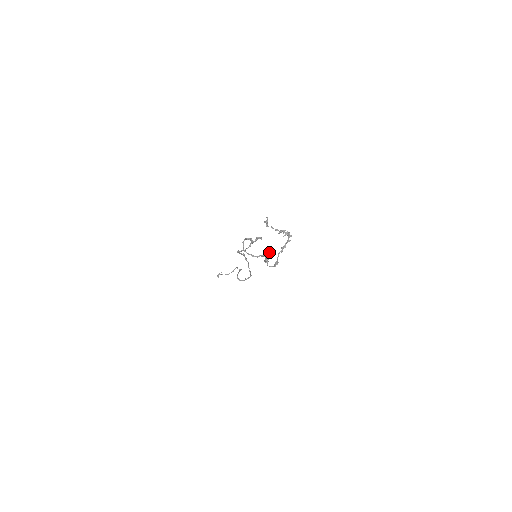
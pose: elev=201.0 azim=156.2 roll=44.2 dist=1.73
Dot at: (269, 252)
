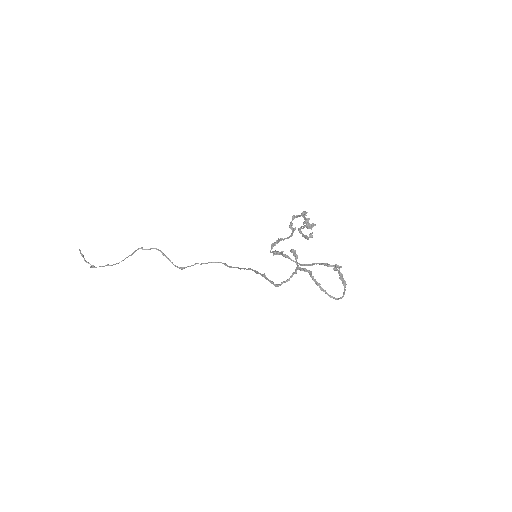
Dot at: occluded
